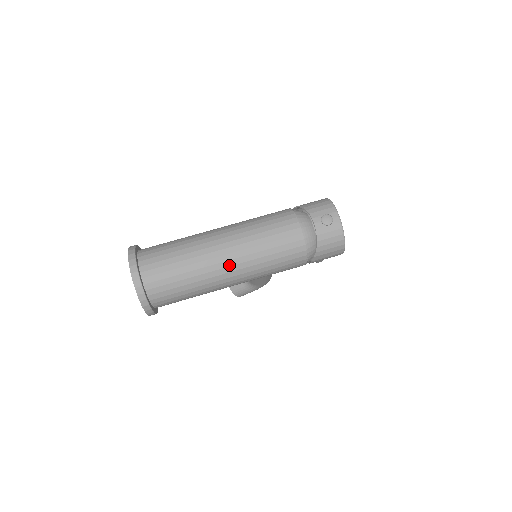
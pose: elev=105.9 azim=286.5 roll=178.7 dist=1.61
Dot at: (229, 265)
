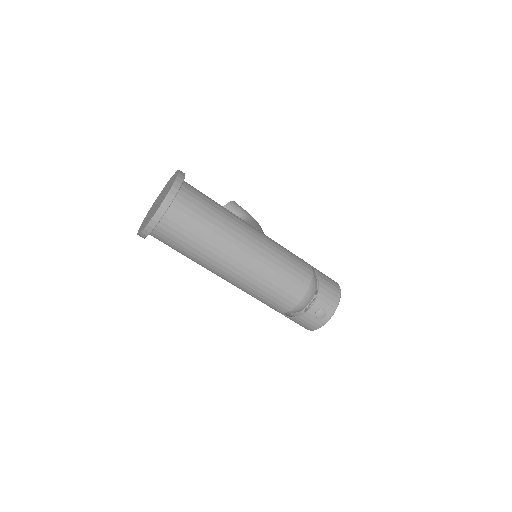
Dot at: (229, 273)
